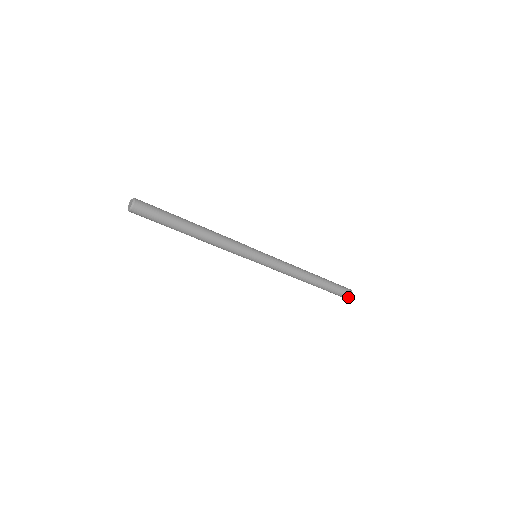
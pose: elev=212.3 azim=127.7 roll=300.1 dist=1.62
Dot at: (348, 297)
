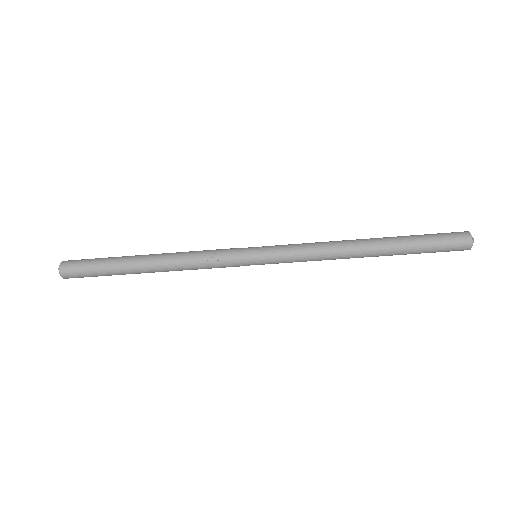
Dot at: (466, 244)
